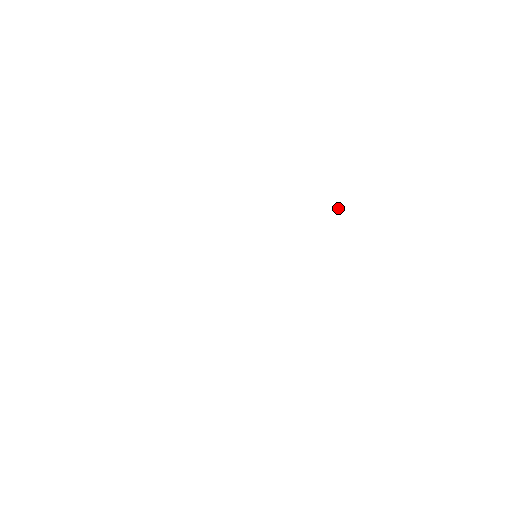
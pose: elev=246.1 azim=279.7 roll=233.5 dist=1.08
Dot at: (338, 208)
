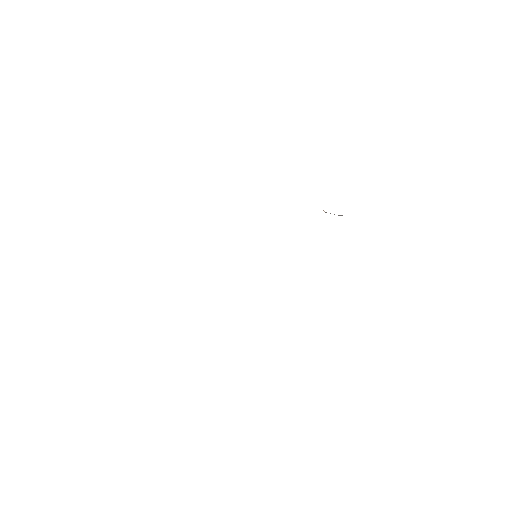
Dot at: occluded
